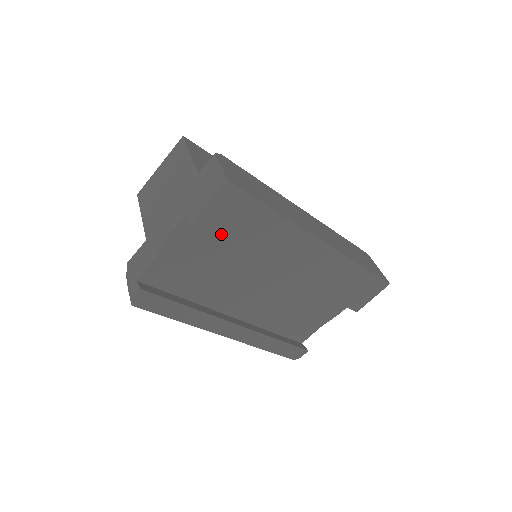
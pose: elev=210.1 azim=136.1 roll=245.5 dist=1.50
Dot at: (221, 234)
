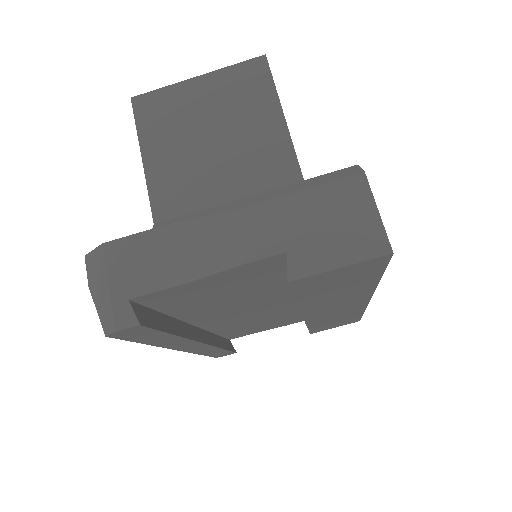
Dot at: (305, 290)
